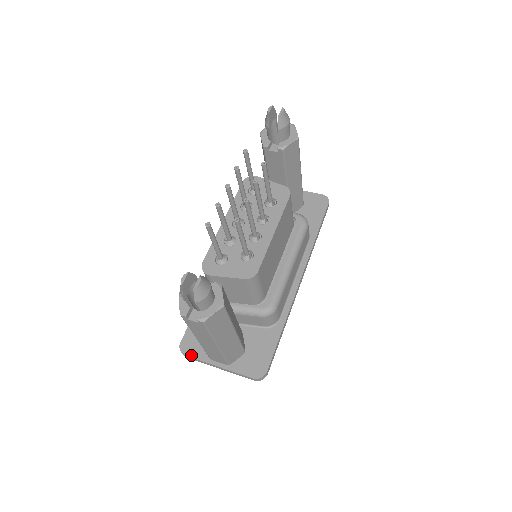
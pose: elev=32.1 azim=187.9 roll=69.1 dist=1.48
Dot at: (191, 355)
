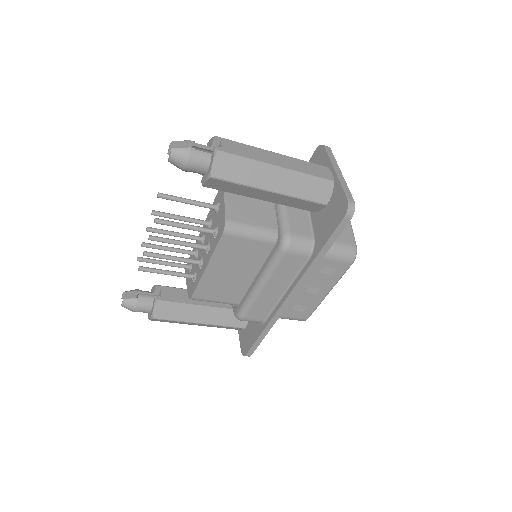
Dot at: occluded
